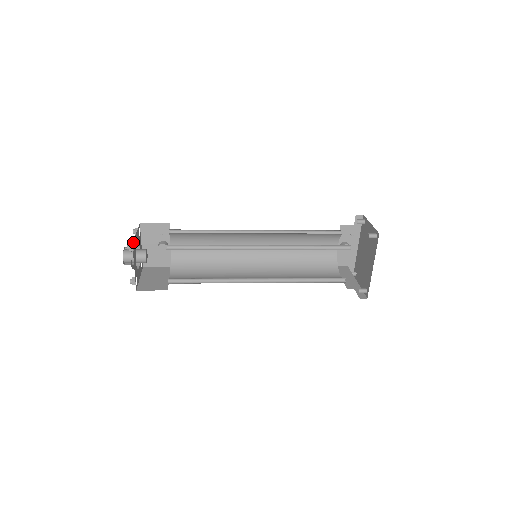
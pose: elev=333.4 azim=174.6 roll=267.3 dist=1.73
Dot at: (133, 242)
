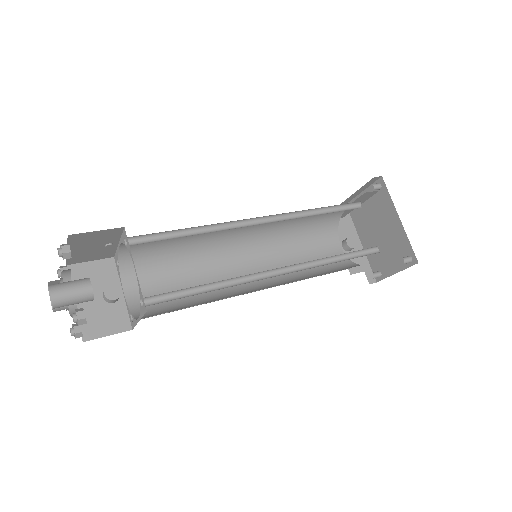
Dot at: (67, 242)
